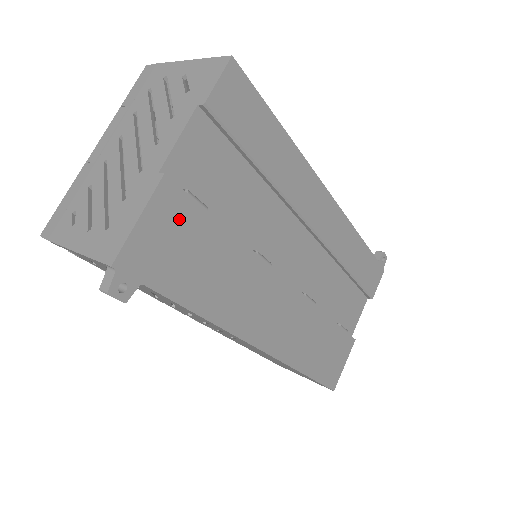
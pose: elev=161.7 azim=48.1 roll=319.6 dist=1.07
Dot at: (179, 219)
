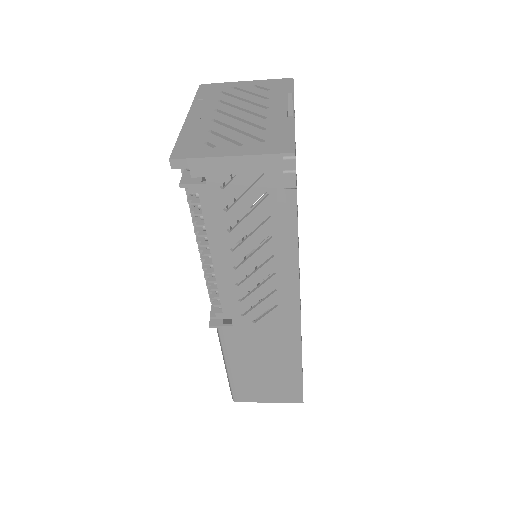
Dot at: occluded
